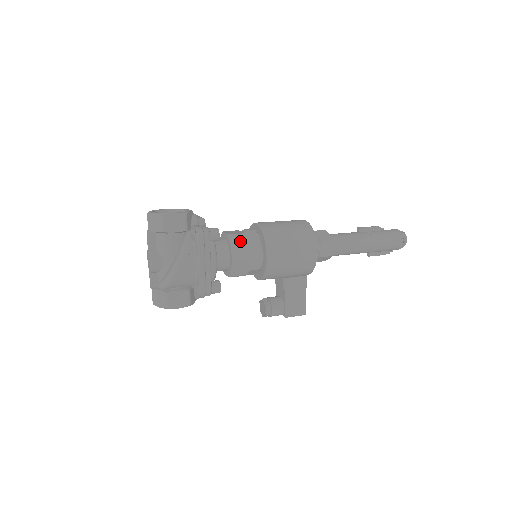
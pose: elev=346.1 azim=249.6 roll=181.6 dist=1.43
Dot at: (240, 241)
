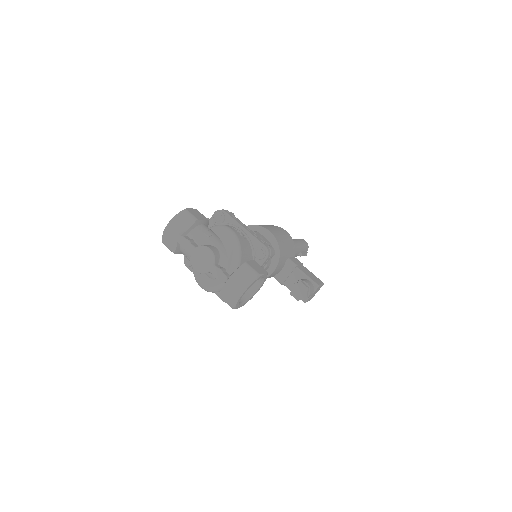
Dot at: occluded
